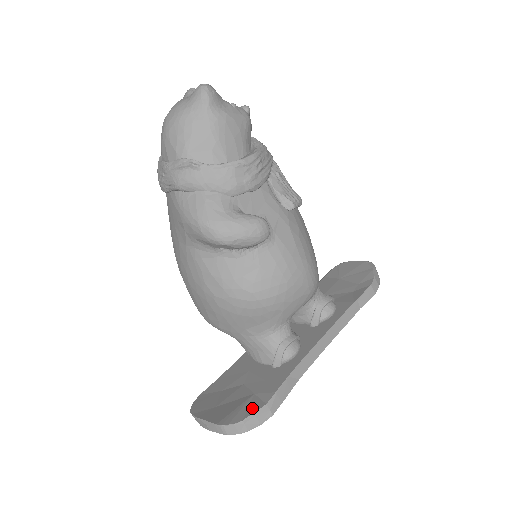
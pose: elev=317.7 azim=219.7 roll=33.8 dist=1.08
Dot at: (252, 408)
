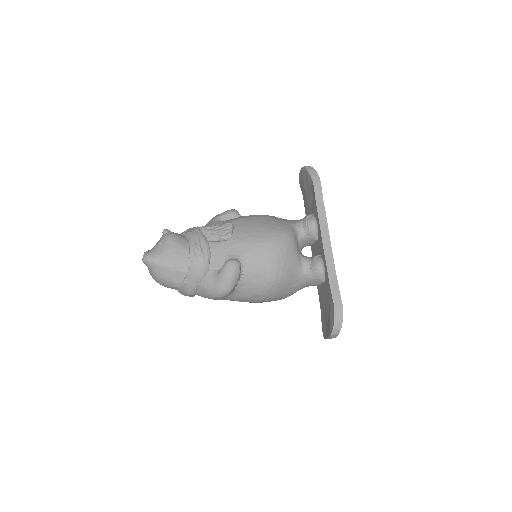
Dot at: (332, 314)
